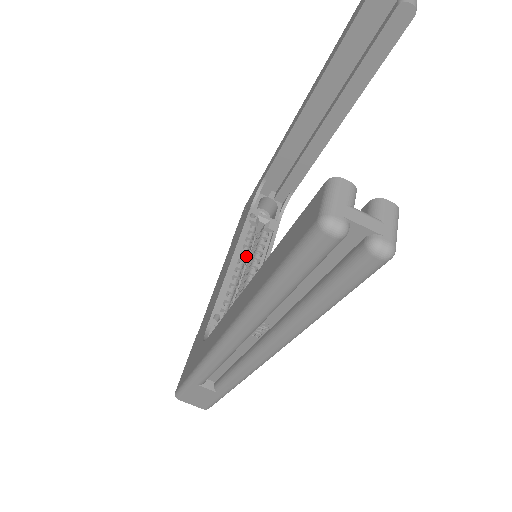
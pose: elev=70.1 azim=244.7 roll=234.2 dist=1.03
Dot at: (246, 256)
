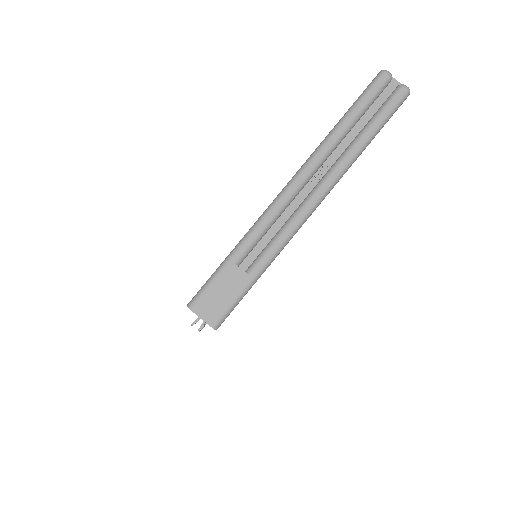
Dot at: occluded
